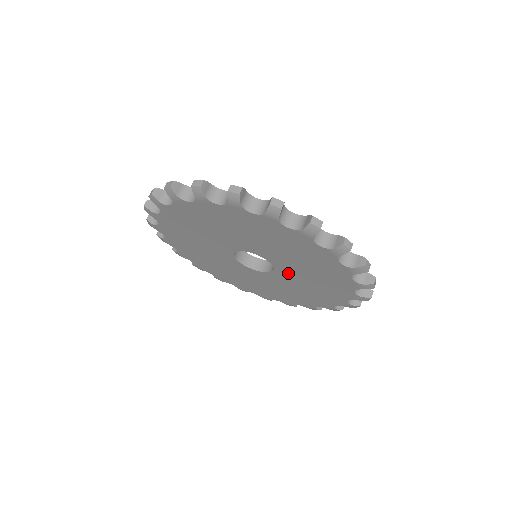
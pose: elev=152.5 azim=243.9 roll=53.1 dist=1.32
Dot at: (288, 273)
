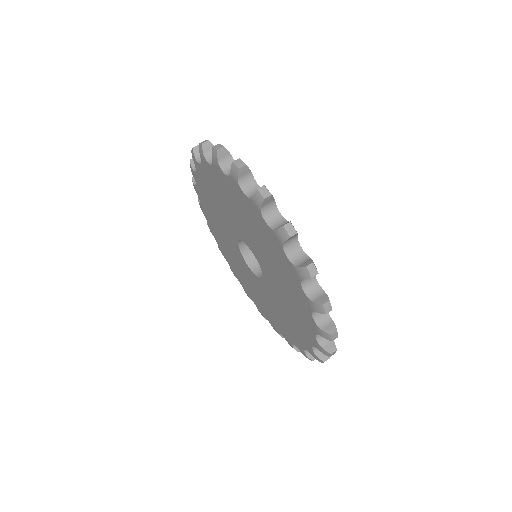
Dot at: (267, 271)
